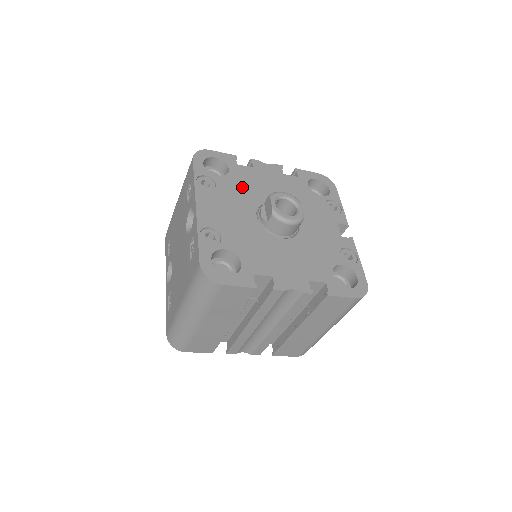
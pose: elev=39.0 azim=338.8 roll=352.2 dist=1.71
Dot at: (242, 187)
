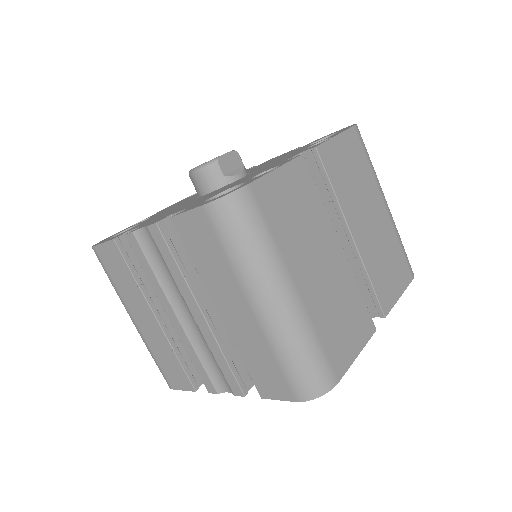
Dot at: occluded
